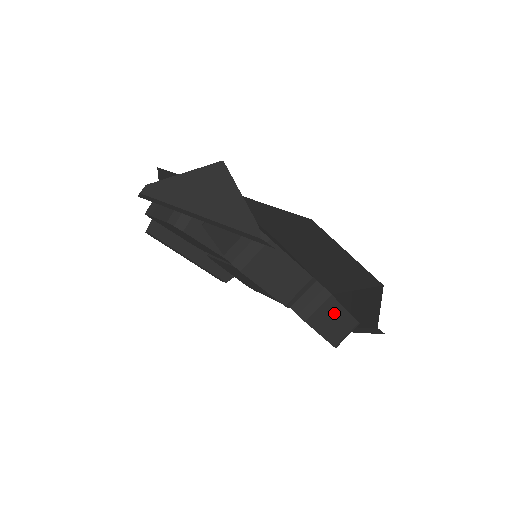
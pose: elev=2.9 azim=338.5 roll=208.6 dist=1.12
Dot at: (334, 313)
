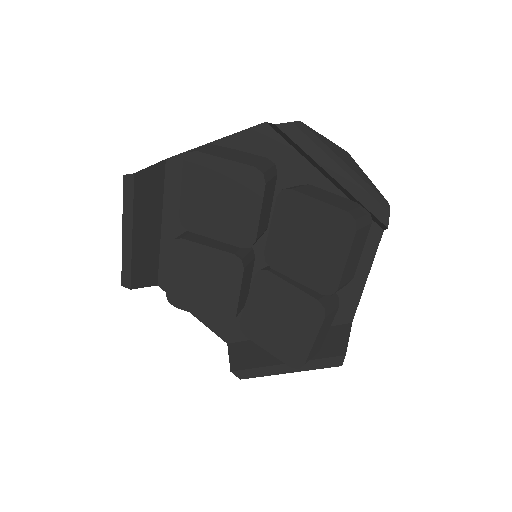
Dot at: (327, 327)
